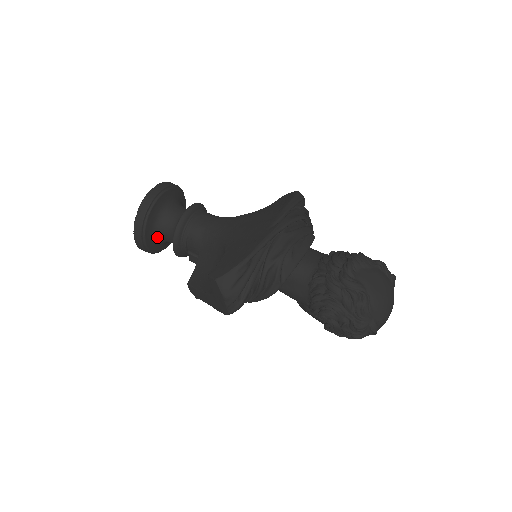
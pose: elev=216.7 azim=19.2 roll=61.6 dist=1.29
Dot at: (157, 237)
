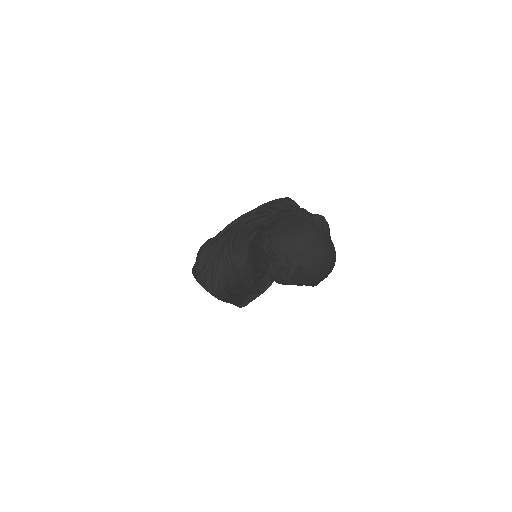
Dot at: occluded
